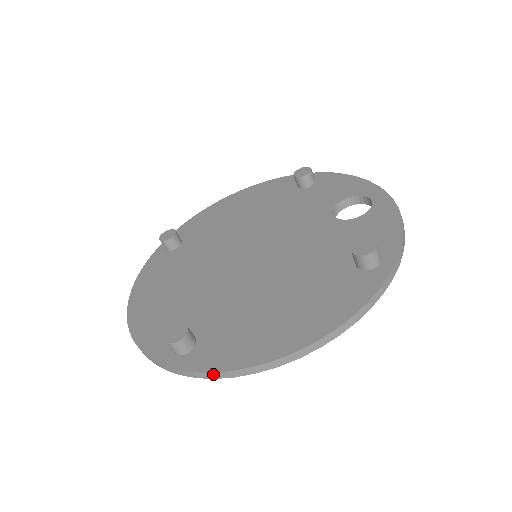
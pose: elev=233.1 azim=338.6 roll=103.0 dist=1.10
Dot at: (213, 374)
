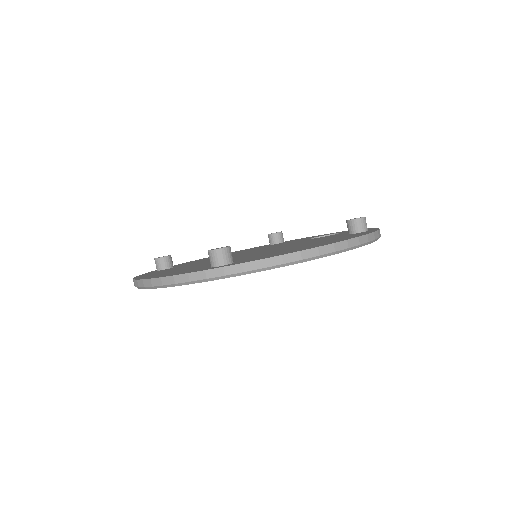
Dot at: (264, 261)
